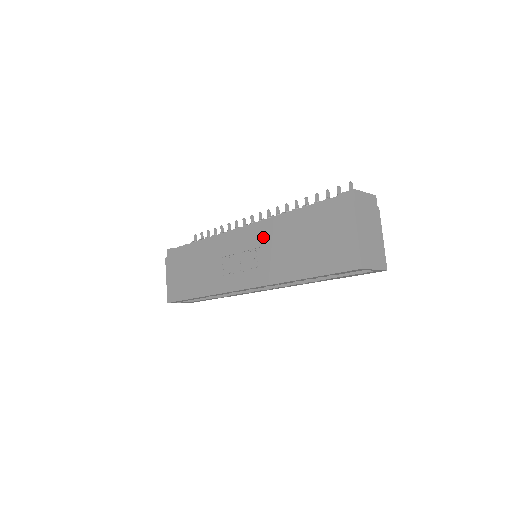
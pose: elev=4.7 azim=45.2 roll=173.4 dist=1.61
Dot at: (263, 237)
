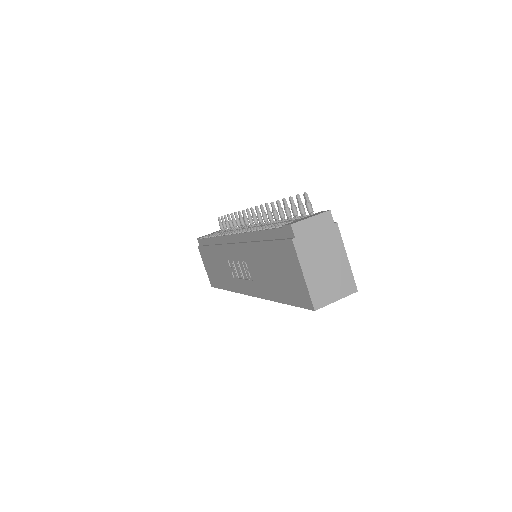
Dot at: (245, 252)
